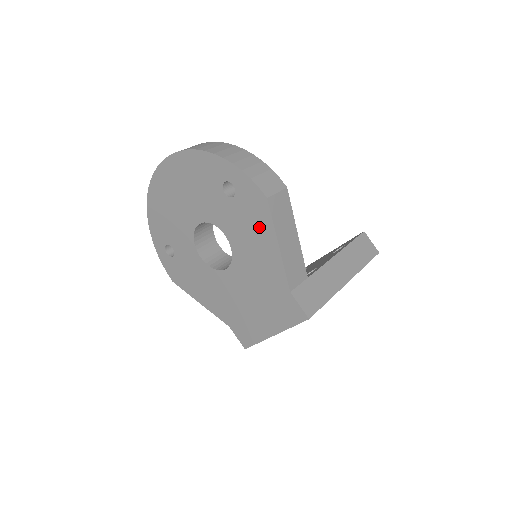
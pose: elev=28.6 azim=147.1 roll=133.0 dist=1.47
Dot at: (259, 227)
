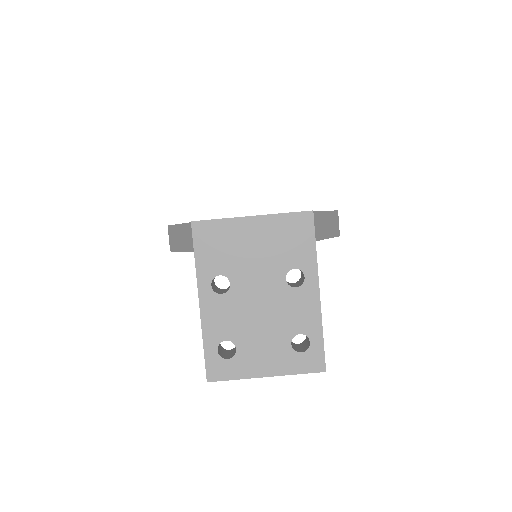
Dot at: occluded
